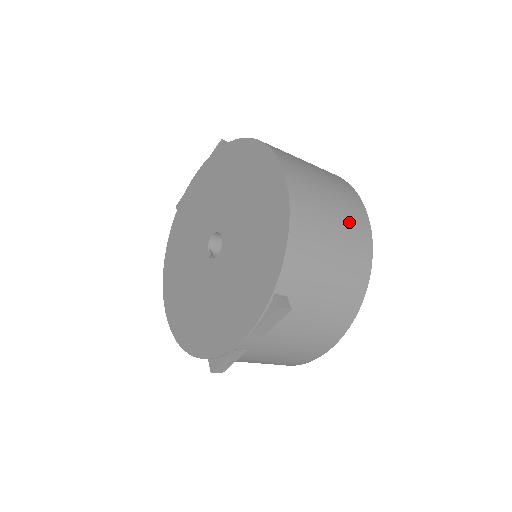
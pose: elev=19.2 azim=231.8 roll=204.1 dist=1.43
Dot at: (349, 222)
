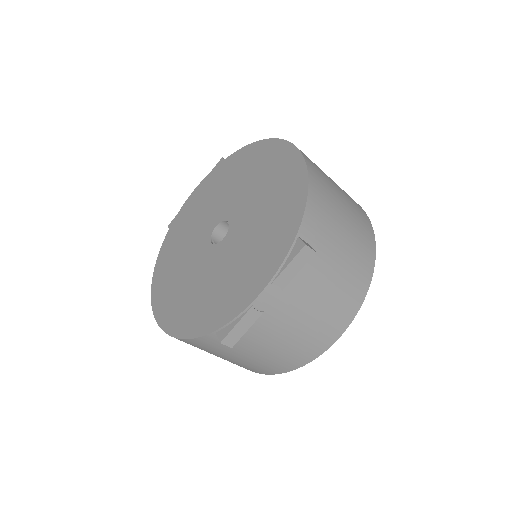
Dot at: (353, 205)
